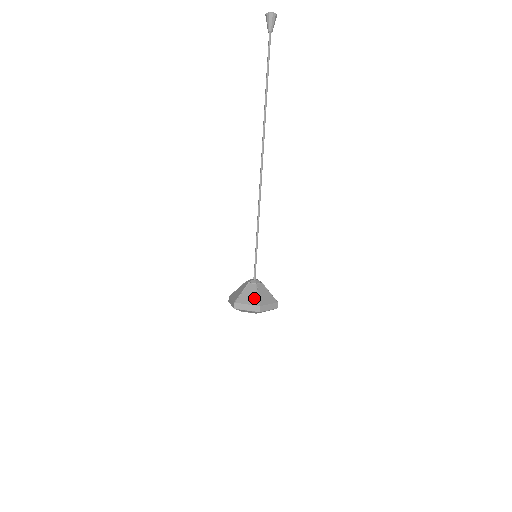
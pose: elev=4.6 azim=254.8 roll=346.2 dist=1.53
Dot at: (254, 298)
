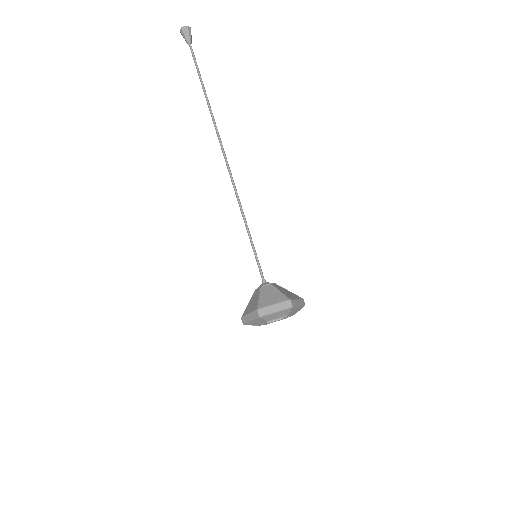
Dot at: (278, 296)
